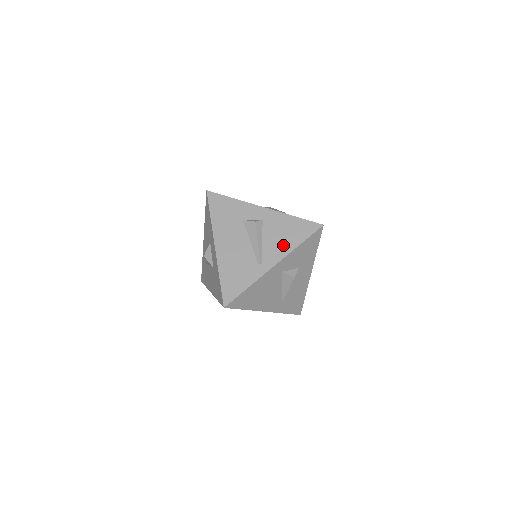
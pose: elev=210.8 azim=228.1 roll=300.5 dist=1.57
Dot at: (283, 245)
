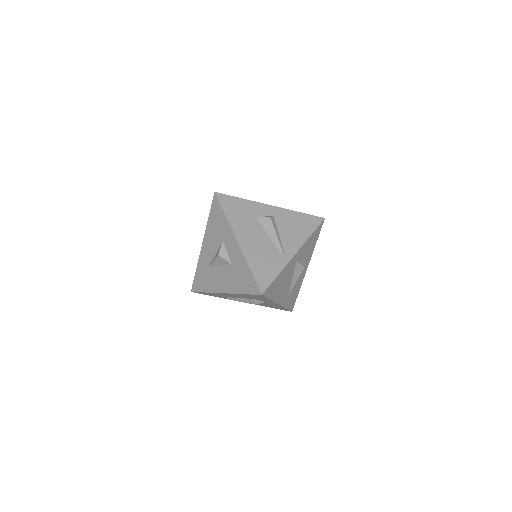
Dot at: (297, 236)
